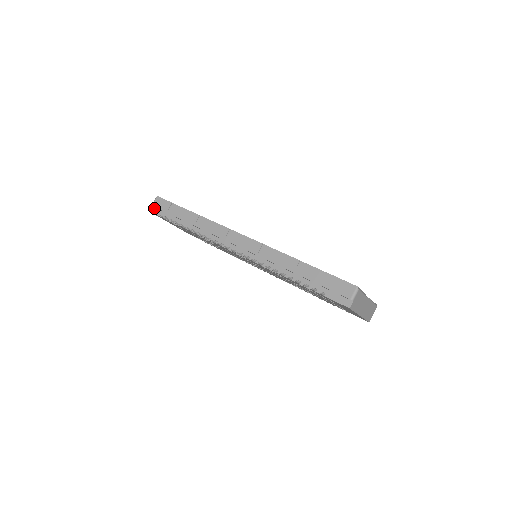
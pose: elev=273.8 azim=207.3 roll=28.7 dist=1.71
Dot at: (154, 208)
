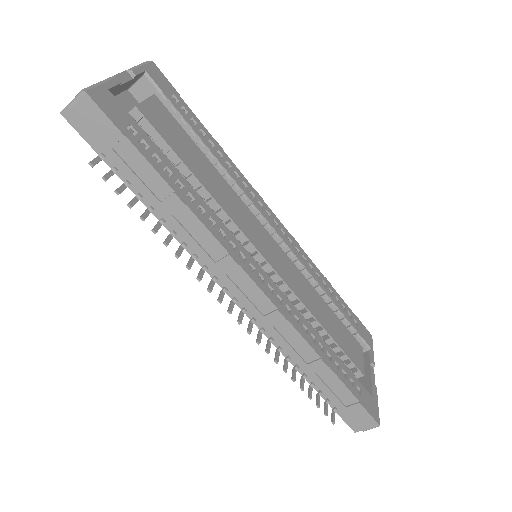
Dot at: (73, 113)
